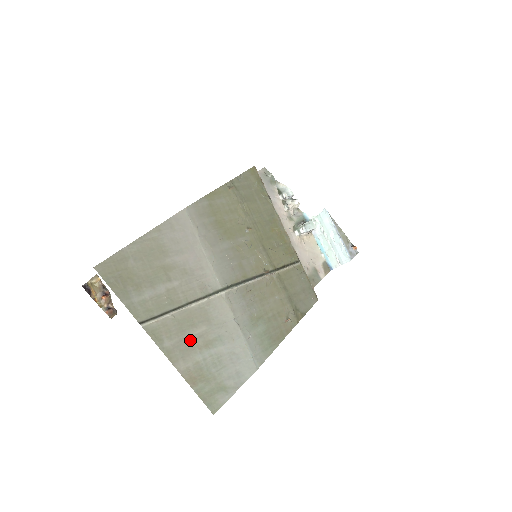
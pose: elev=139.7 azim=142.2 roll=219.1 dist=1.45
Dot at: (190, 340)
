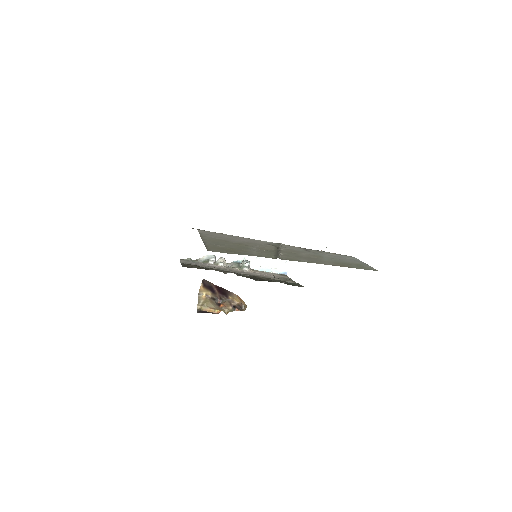
Dot at: (309, 258)
